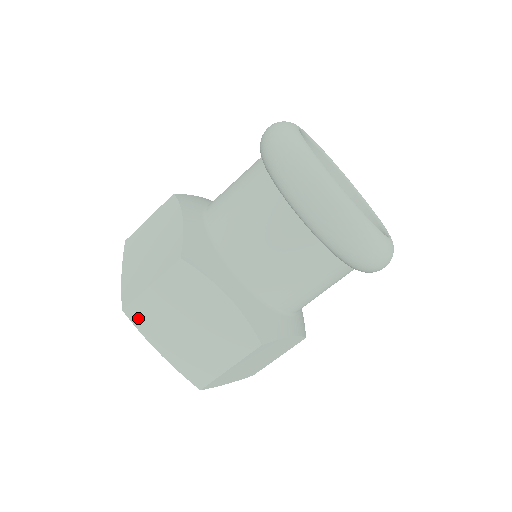
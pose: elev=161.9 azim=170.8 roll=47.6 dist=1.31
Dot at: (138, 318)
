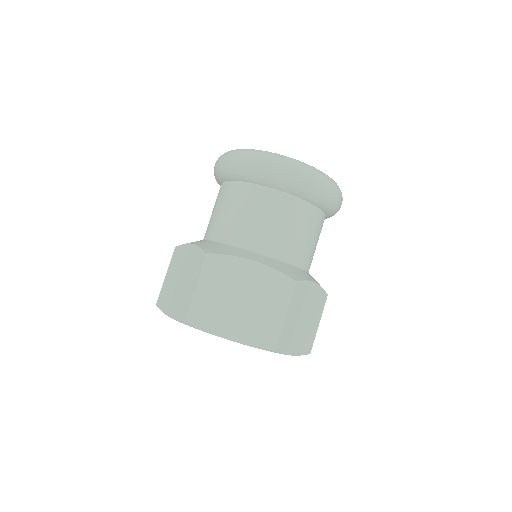
Dot at: (161, 302)
